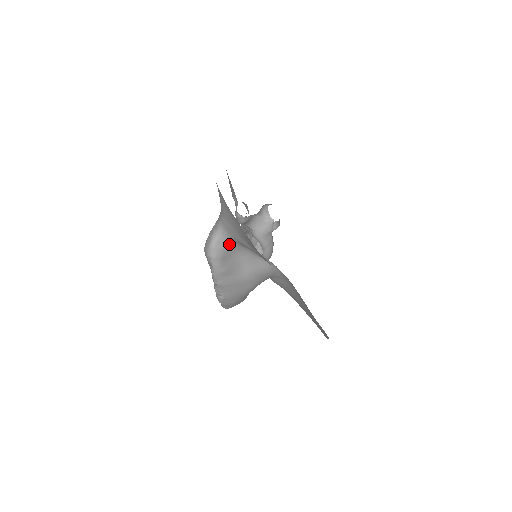
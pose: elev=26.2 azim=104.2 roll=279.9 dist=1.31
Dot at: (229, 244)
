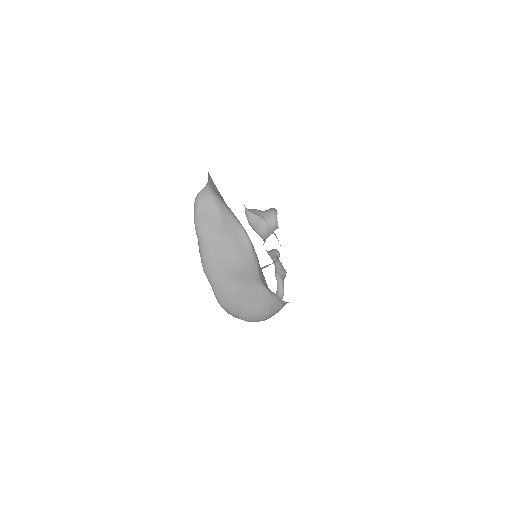
Dot at: (210, 195)
